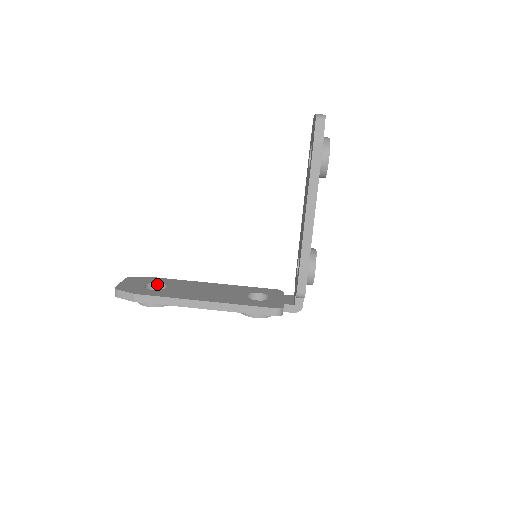
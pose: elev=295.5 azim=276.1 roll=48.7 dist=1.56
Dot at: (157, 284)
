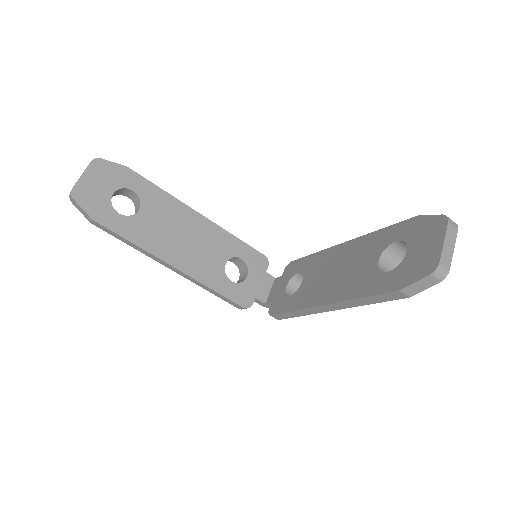
Dot at: (130, 190)
